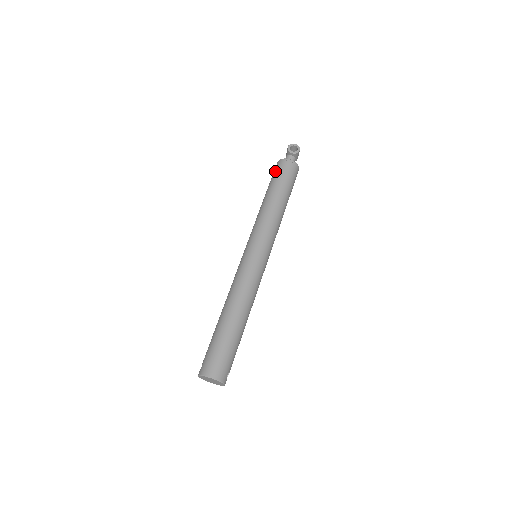
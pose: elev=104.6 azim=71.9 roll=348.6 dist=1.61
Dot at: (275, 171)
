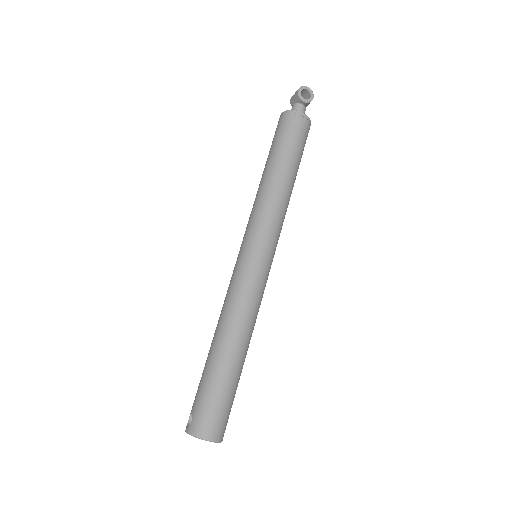
Dot at: (282, 128)
